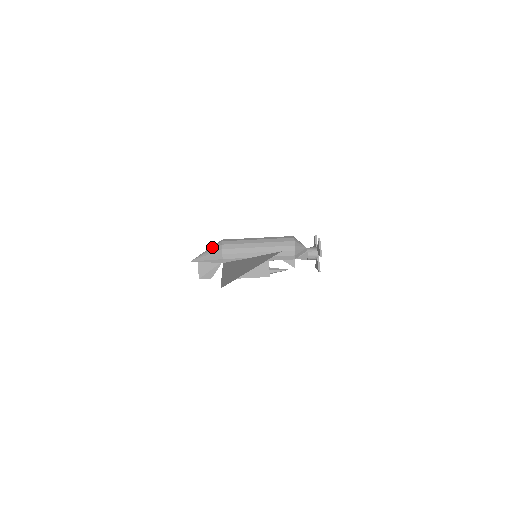
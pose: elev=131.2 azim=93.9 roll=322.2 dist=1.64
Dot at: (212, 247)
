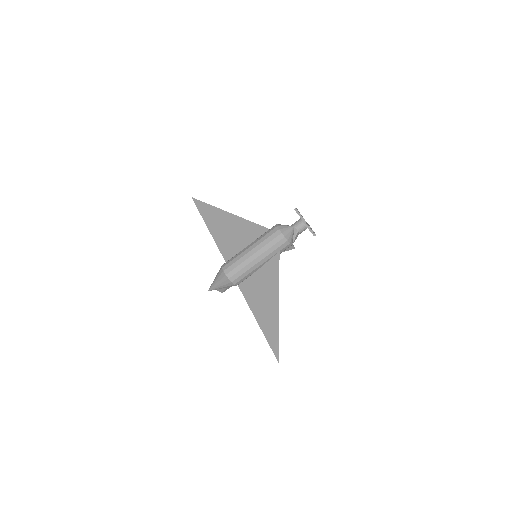
Dot at: (220, 280)
